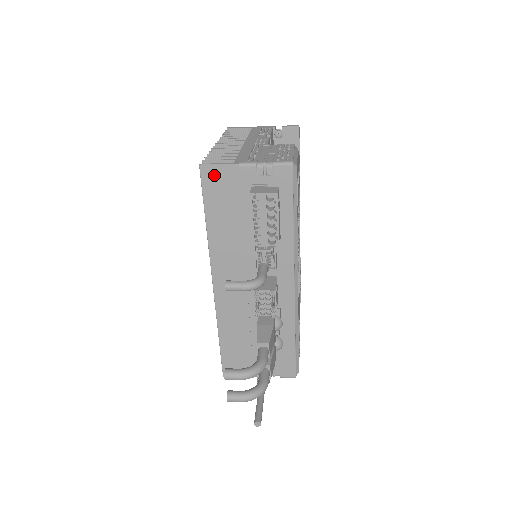
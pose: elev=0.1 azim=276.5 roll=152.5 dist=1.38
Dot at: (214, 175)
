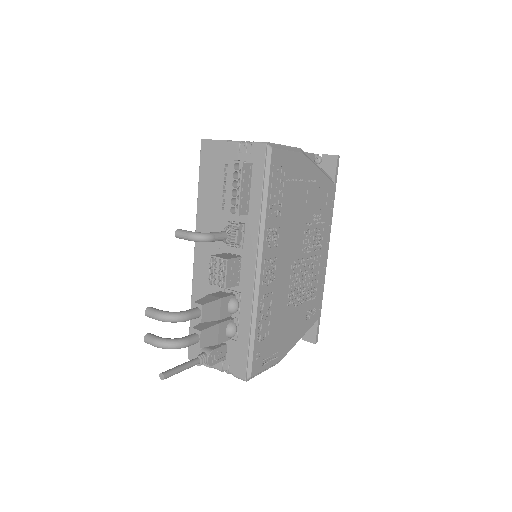
Dot at: (210, 149)
